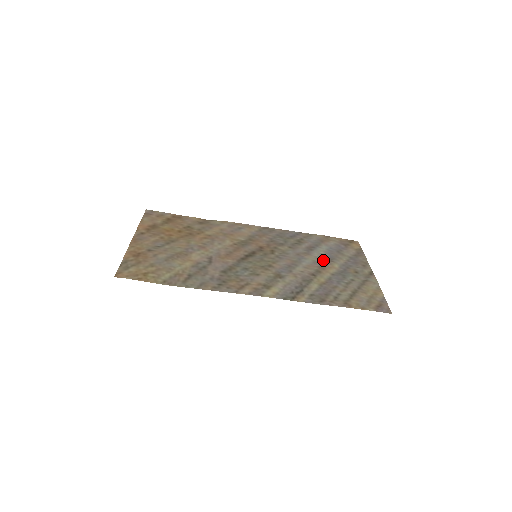
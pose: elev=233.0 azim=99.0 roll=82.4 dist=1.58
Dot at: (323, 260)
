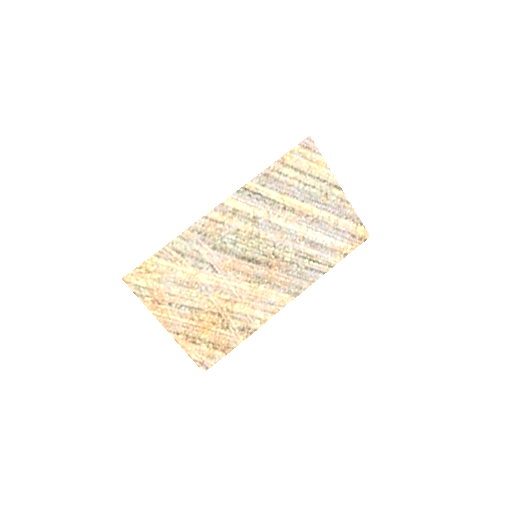
Dot at: (309, 223)
